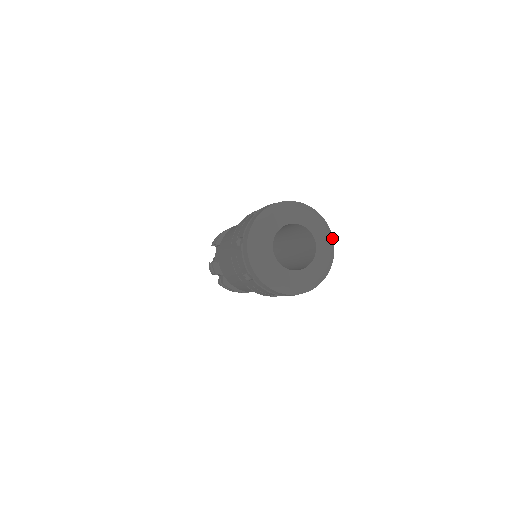
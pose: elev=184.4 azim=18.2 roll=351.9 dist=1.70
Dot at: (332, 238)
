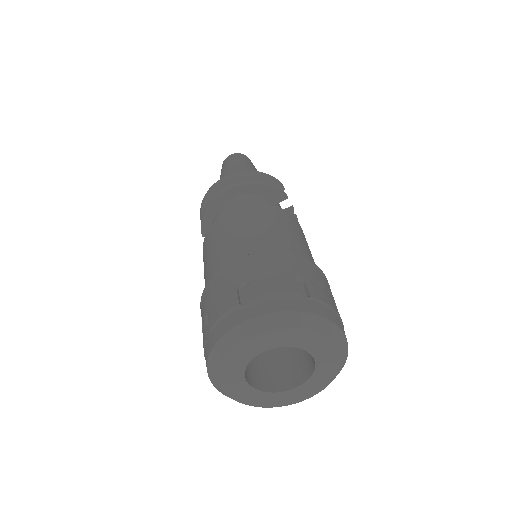
Dot at: (330, 325)
